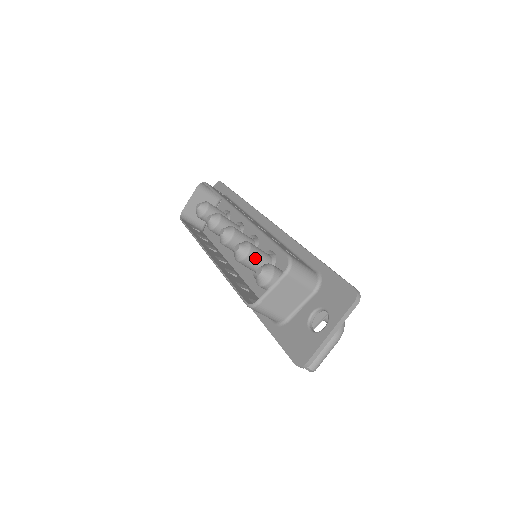
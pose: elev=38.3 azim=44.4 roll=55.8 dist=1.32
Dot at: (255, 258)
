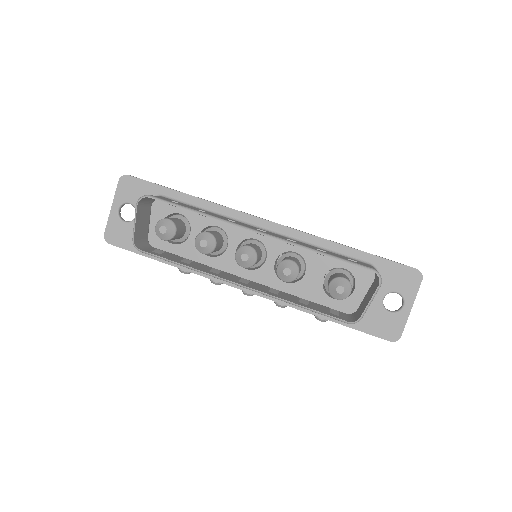
Dot at: occluded
